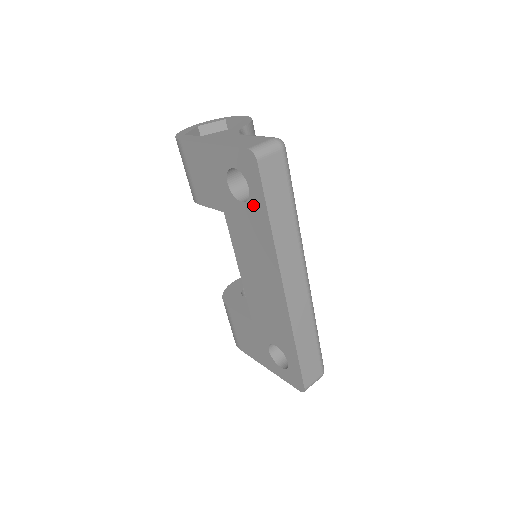
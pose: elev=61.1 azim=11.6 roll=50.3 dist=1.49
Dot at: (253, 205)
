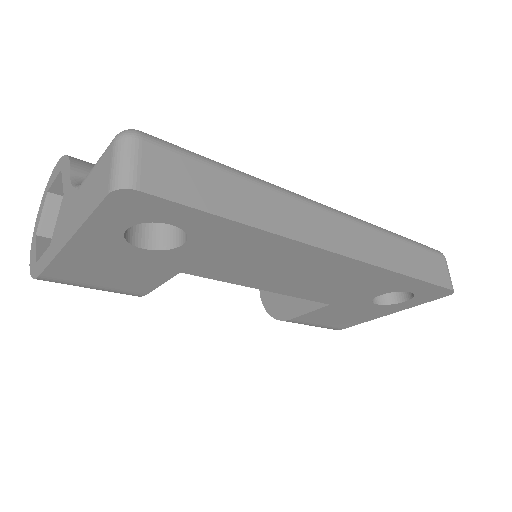
Dot at: (199, 232)
